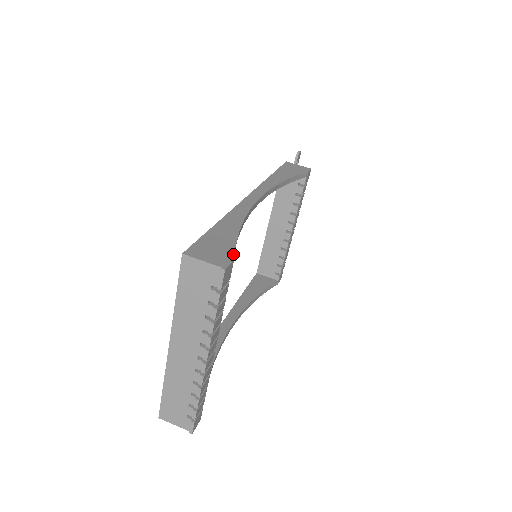
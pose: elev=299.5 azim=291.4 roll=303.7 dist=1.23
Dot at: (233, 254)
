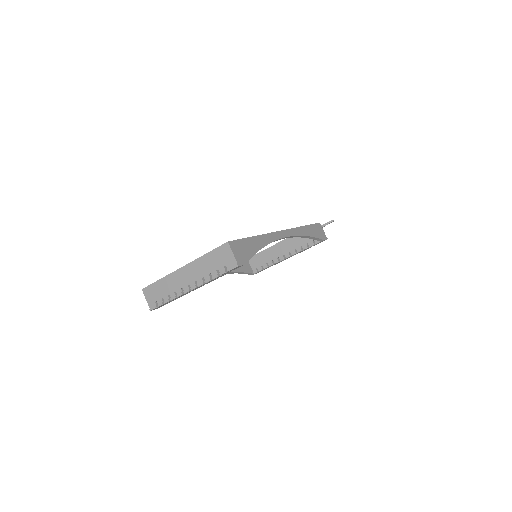
Dot at: (247, 261)
